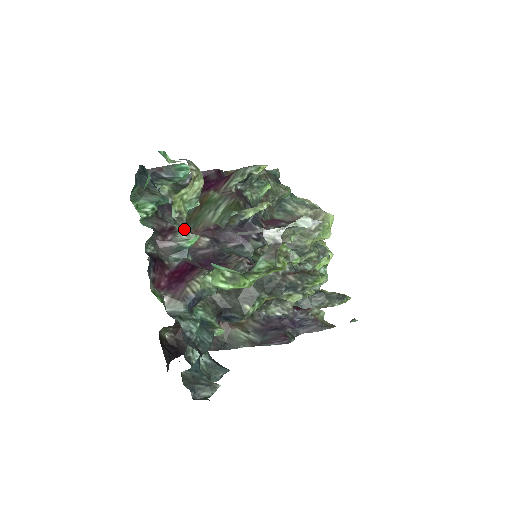
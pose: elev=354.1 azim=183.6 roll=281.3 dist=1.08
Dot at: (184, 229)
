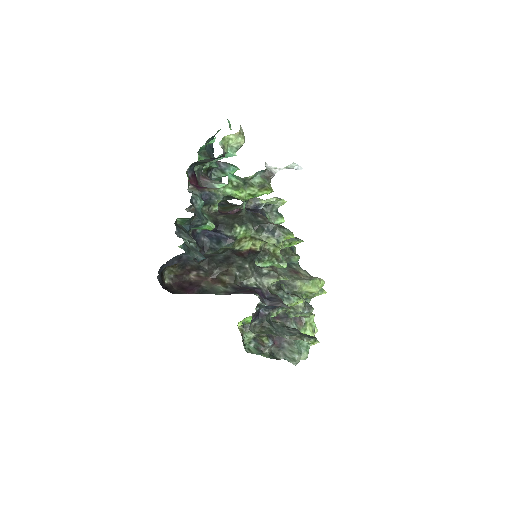
Dot at: occluded
